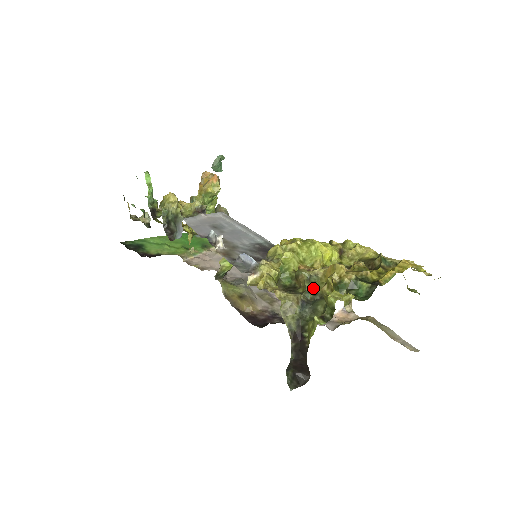
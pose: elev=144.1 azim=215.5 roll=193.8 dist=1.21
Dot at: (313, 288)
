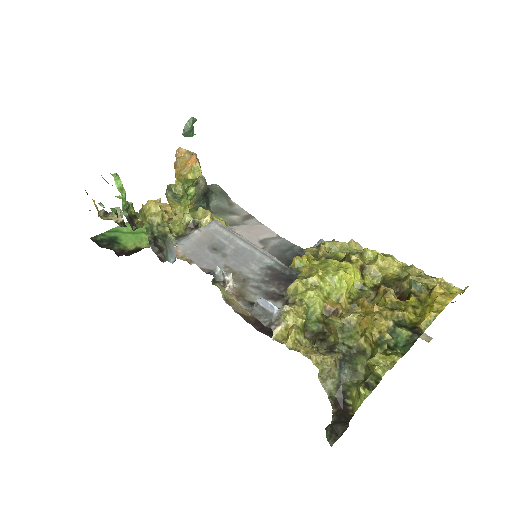
Dot at: (348, 340)
